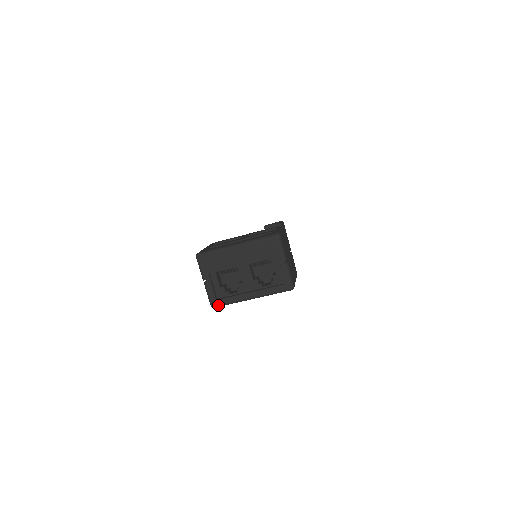
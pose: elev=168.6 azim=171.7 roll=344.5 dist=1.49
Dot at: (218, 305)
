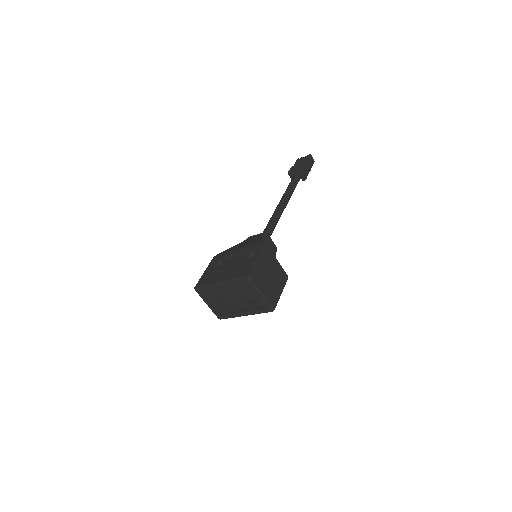
Dot at: occluded
